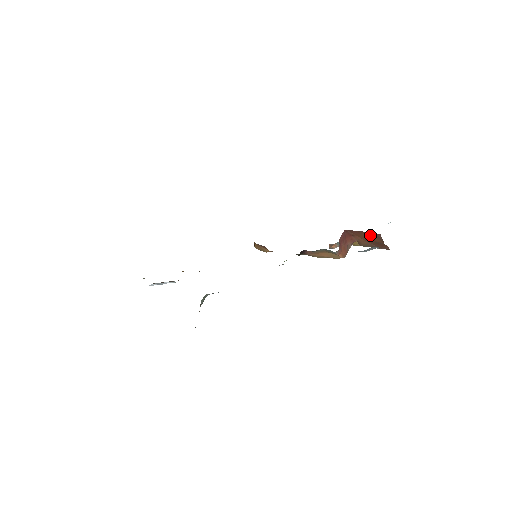
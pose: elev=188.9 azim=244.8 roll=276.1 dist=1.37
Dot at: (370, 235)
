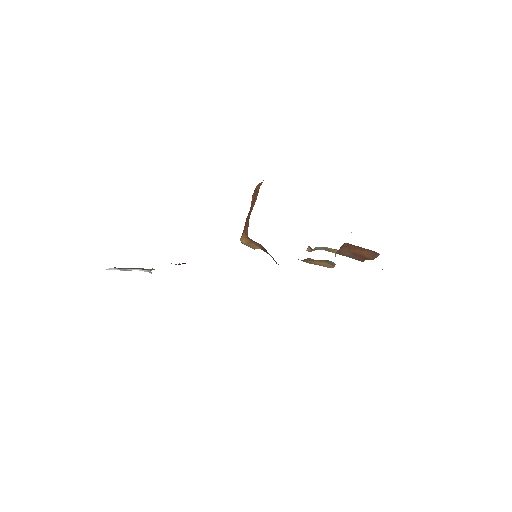
Dot at: (365, 251)
